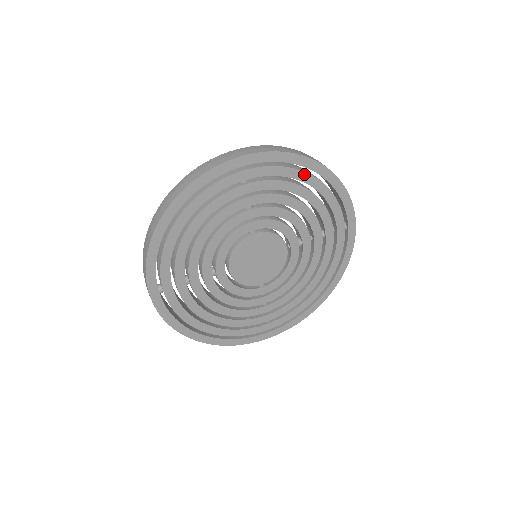
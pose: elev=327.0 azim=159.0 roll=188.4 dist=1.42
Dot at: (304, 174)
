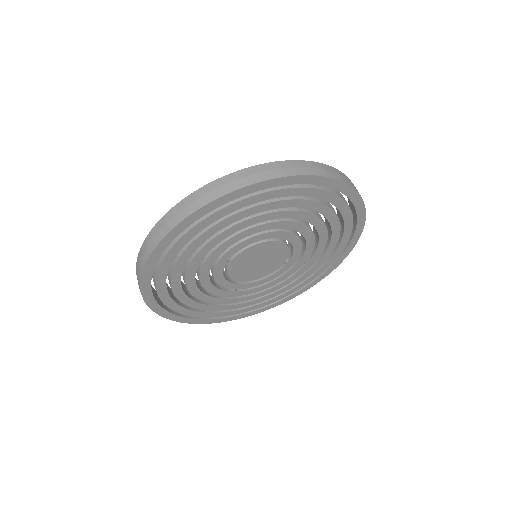
Dot at: (215, 214)
